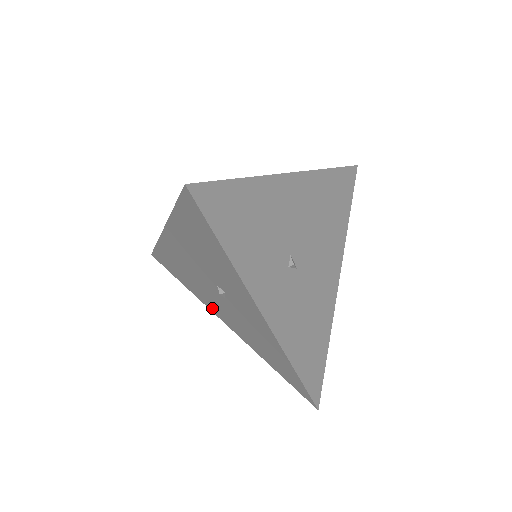
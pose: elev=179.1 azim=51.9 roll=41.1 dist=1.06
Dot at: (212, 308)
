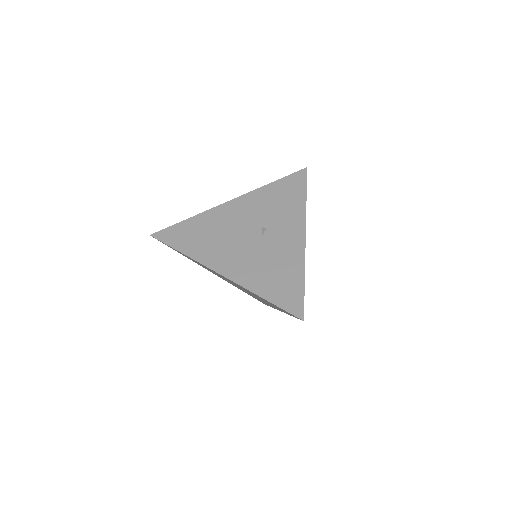
Dot at: (215, 262)
